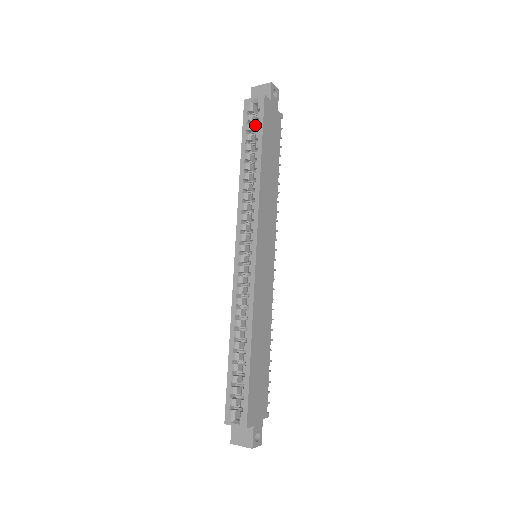
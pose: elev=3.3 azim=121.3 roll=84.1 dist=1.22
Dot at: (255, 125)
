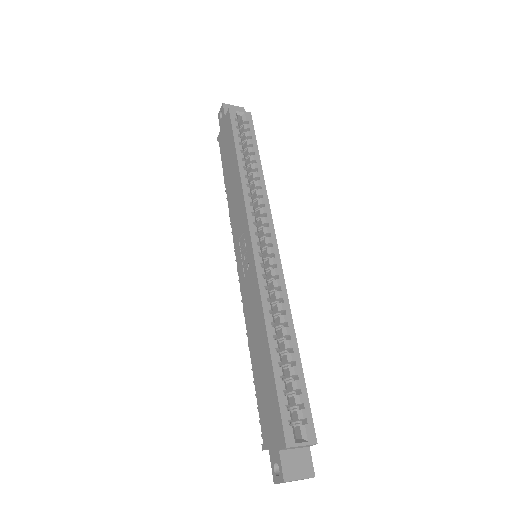
Dot at: occluded
